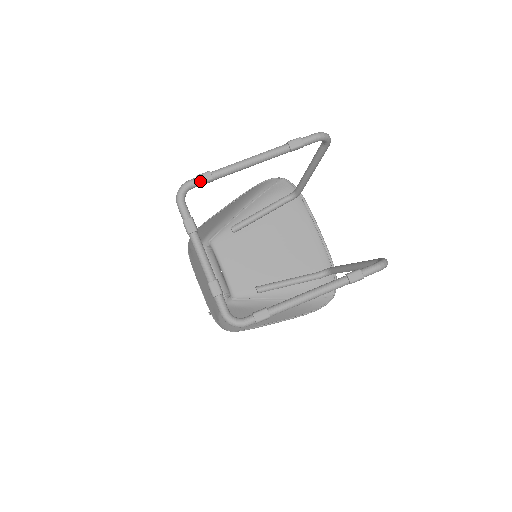
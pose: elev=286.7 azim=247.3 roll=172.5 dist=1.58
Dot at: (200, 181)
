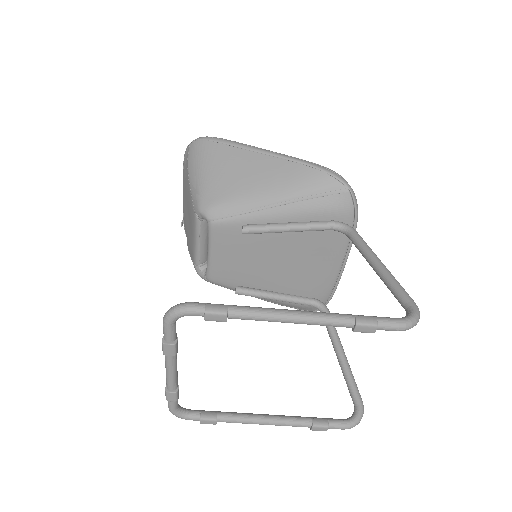
Dot at: (207, 320)
